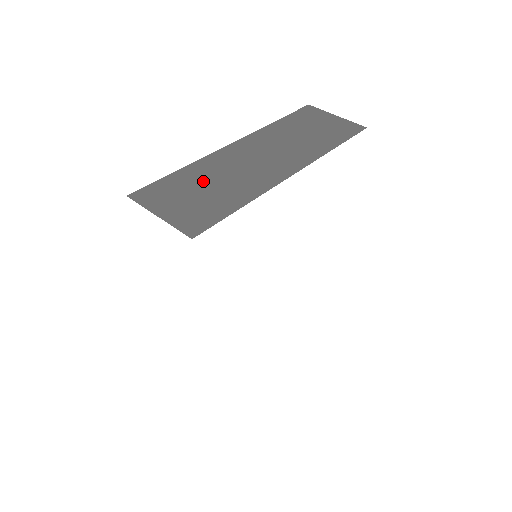
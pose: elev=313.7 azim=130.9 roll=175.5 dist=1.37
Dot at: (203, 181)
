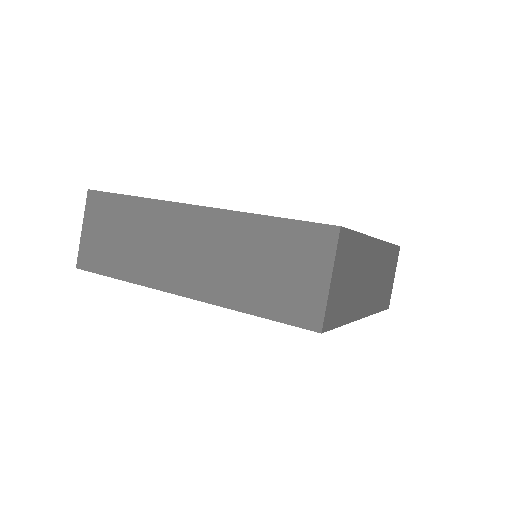
Dot at: (128, 227)
